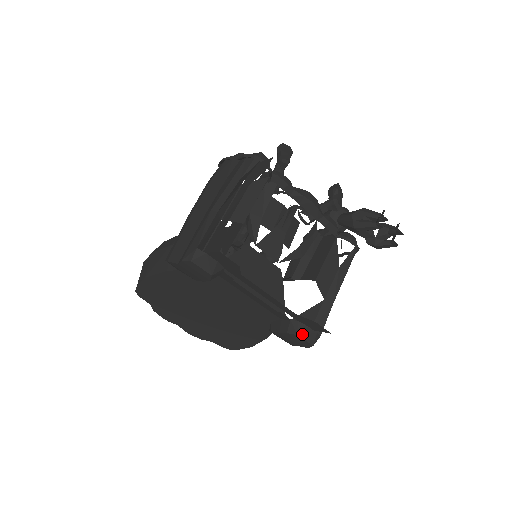
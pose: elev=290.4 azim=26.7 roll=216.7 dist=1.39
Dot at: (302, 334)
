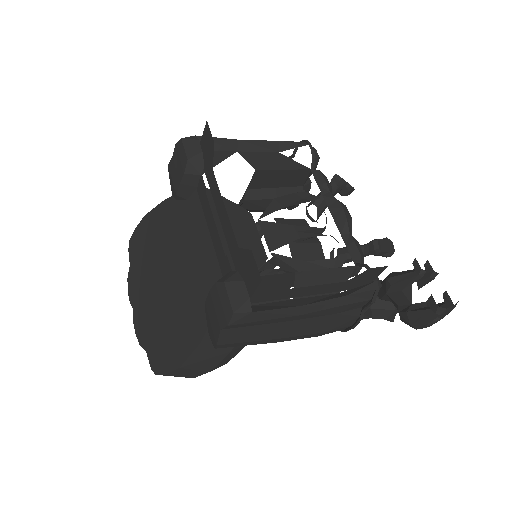
Dot at: (230, 285)
